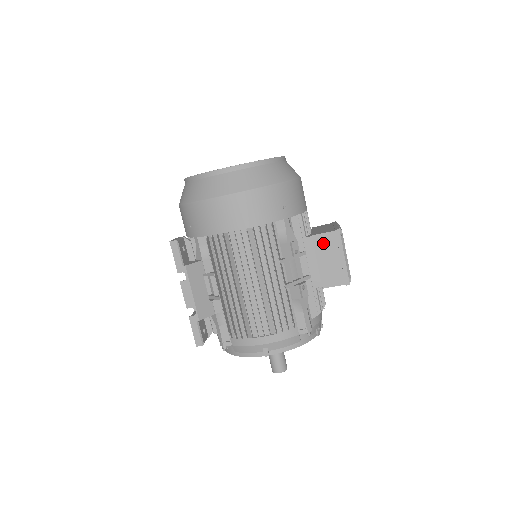
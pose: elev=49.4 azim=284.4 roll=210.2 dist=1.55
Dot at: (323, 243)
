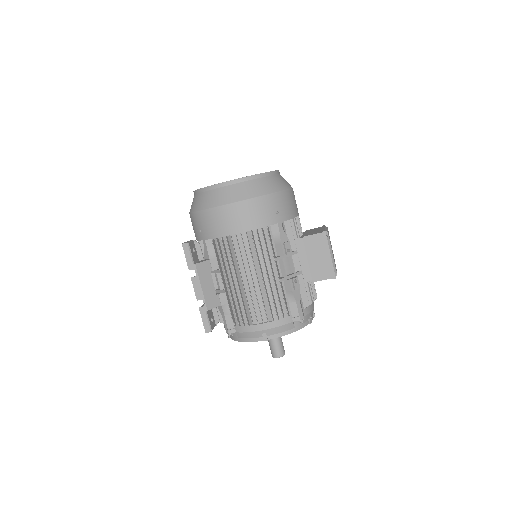
Dot at: (312, 243)
